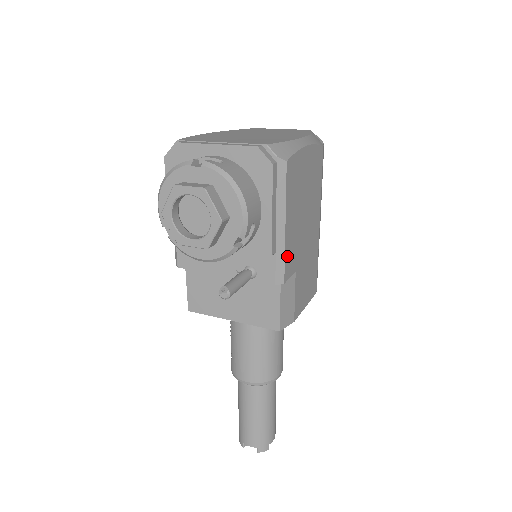
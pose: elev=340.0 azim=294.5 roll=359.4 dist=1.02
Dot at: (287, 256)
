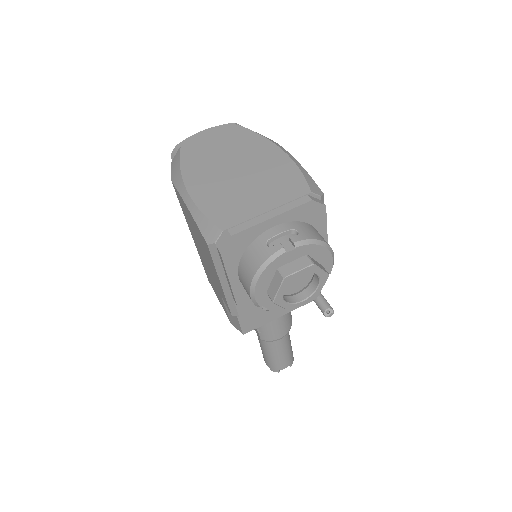
Dot at: occluded
